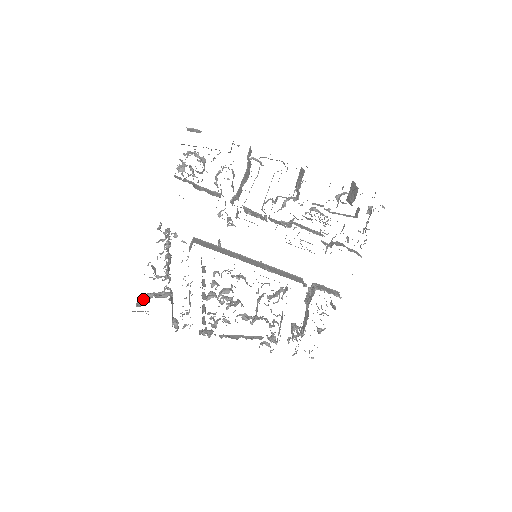
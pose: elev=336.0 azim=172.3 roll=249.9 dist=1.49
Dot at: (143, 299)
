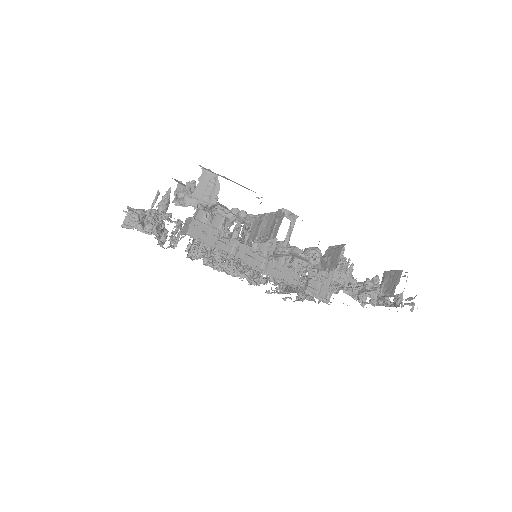
Dot at: (132, 220)
